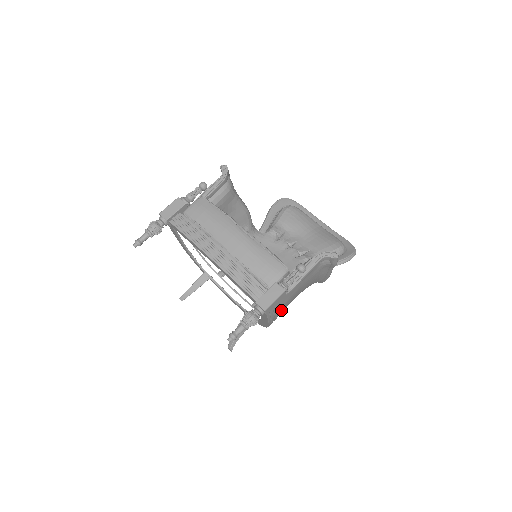
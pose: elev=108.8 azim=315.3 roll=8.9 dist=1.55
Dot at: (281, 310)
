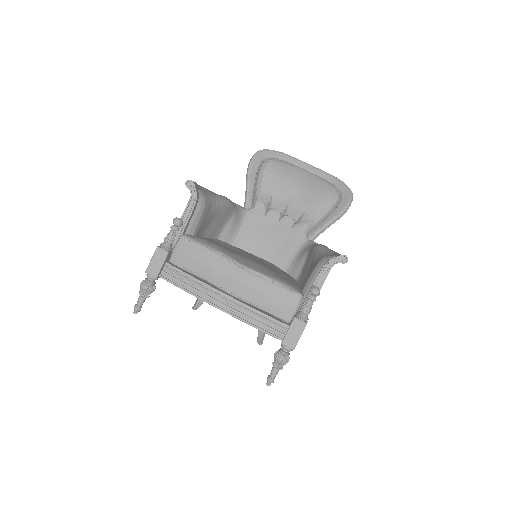
Dot at: occluded
